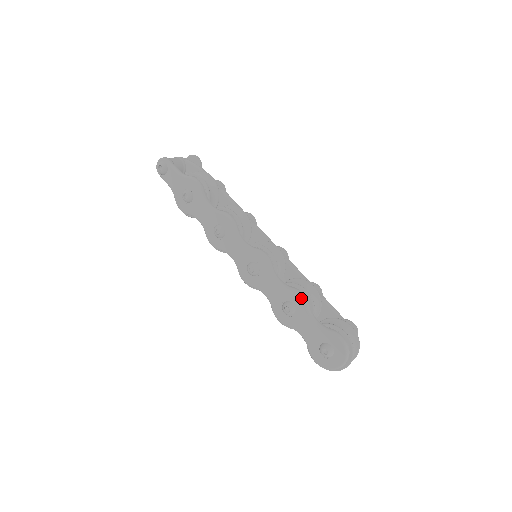
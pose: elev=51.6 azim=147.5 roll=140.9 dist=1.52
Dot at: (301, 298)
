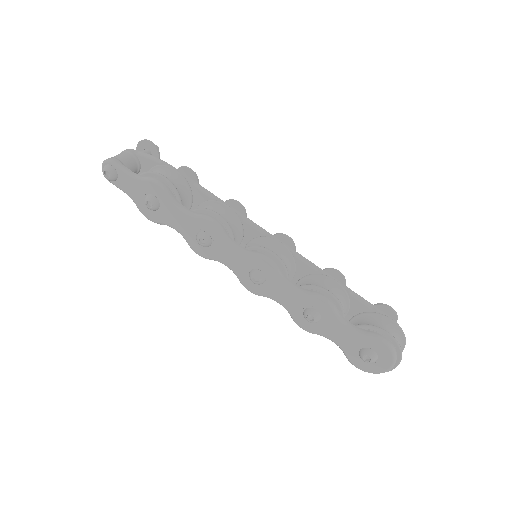
Dot at: (325, 303)
